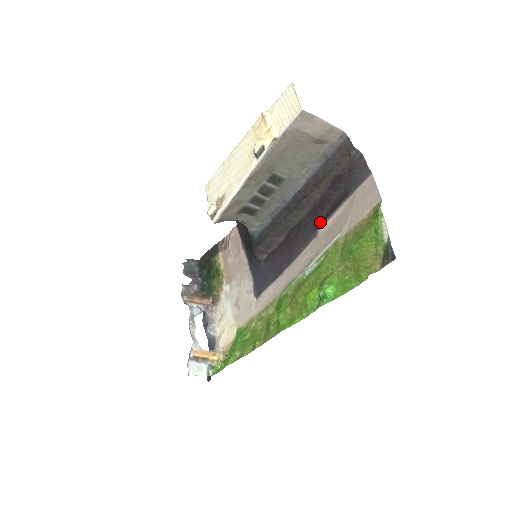
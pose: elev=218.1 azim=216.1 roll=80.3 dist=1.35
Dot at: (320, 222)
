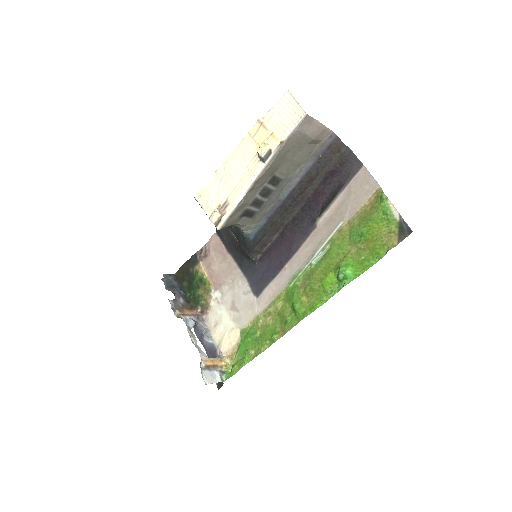
Dot at: (317, 215)
